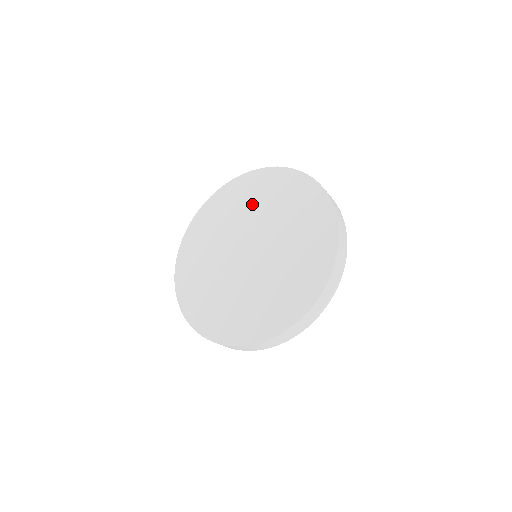
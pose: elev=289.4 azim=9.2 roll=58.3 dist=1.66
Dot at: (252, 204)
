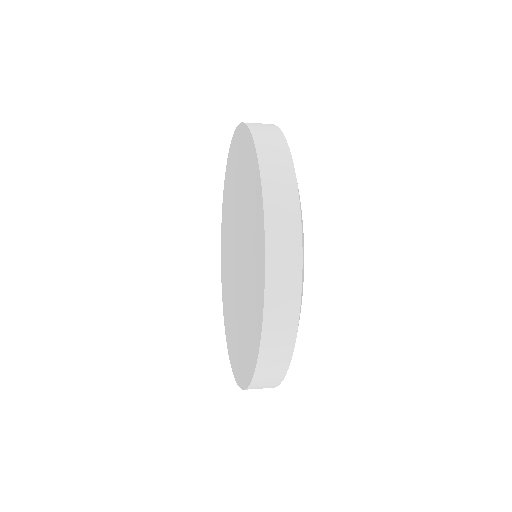
Dot at: (230, 202)
